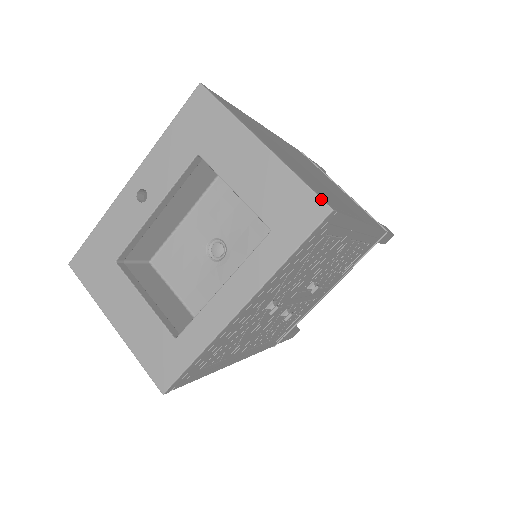
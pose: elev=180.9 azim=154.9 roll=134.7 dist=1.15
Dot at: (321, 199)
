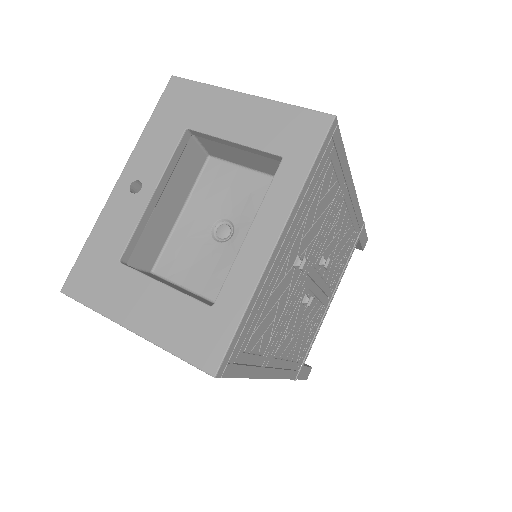
Dot at: (321, 112)
